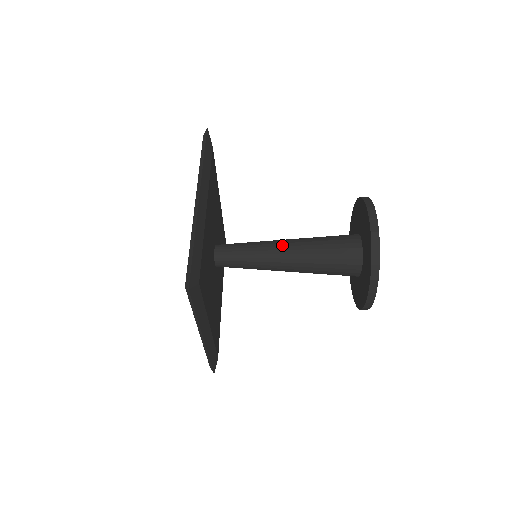
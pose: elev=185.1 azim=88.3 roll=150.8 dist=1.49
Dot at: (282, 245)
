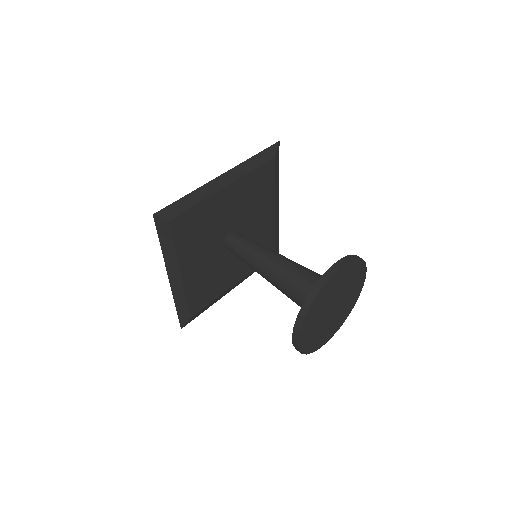
Dot at: (263, 274)
